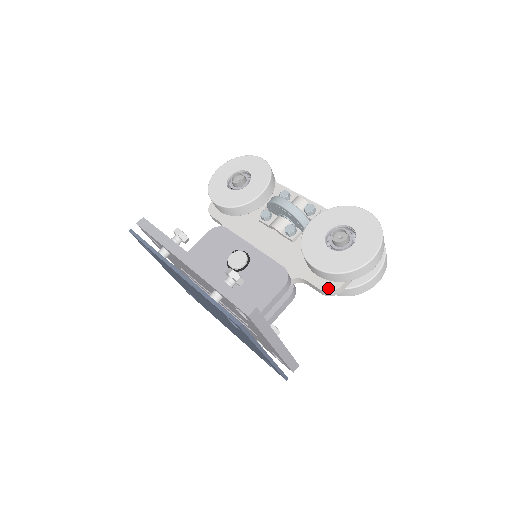
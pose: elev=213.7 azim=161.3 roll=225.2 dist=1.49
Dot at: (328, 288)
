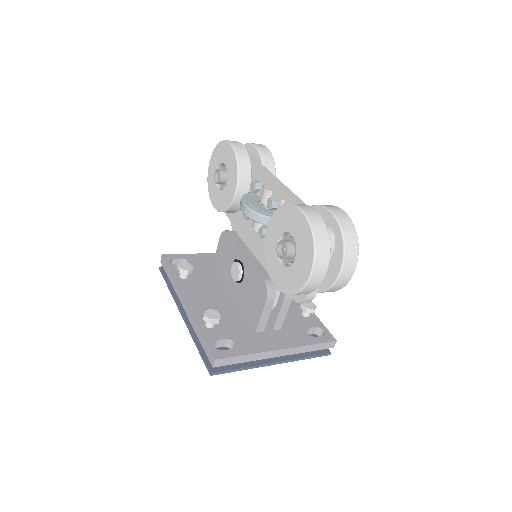
Dot at: (298, 299)
